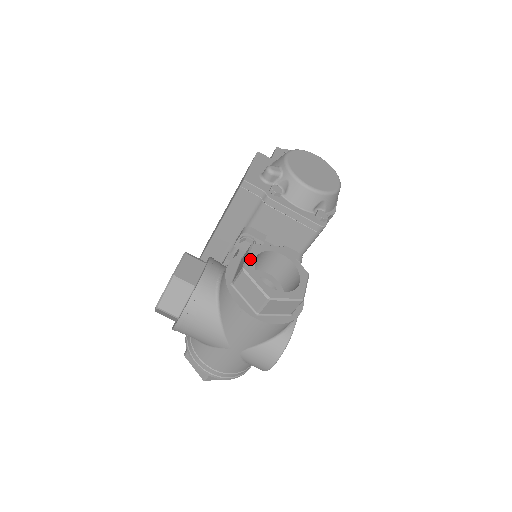
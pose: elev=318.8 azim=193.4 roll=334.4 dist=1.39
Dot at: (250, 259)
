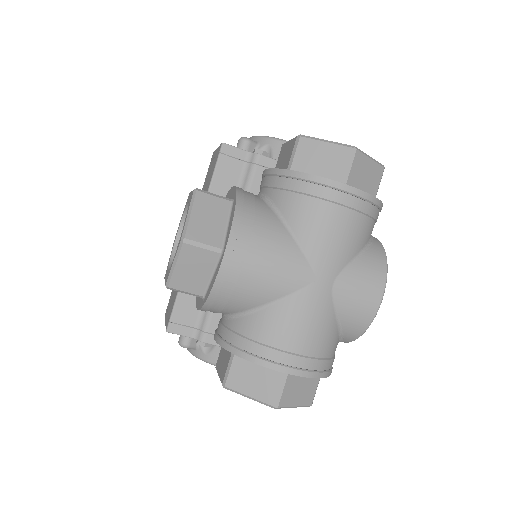
Dot at: occluded
